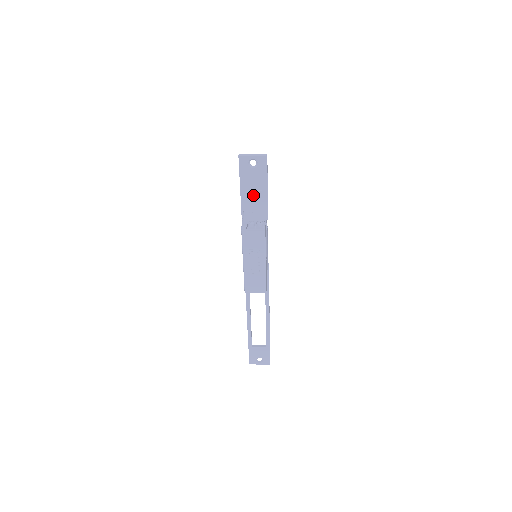
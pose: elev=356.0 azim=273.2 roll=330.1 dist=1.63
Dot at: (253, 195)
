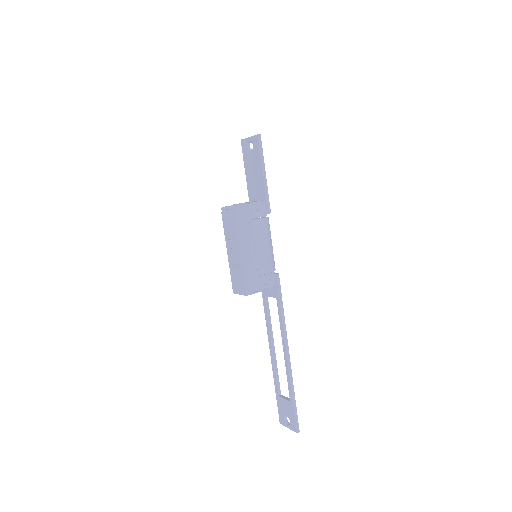
Dot at: (255, 183)
